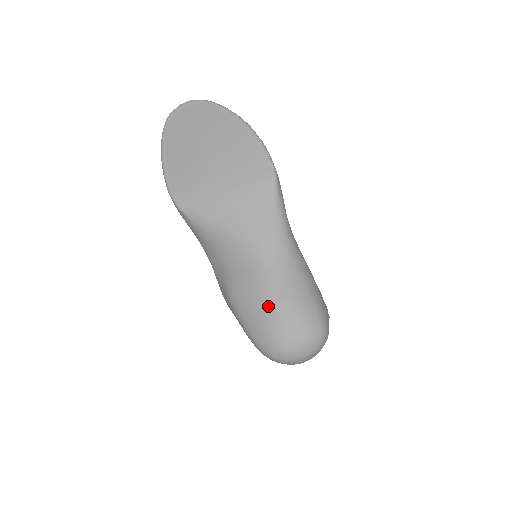
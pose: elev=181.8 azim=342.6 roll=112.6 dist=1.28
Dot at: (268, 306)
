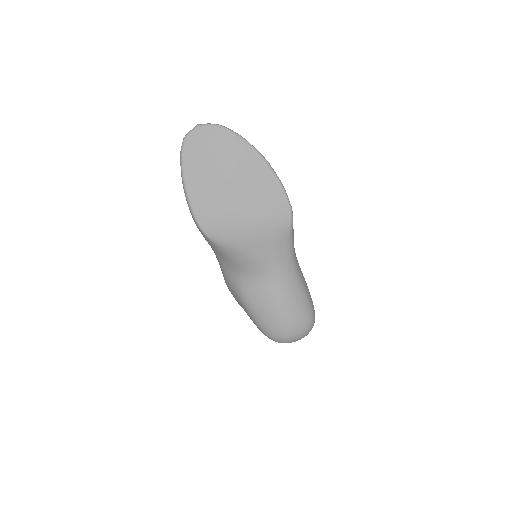
Dot at: (279, 312)
